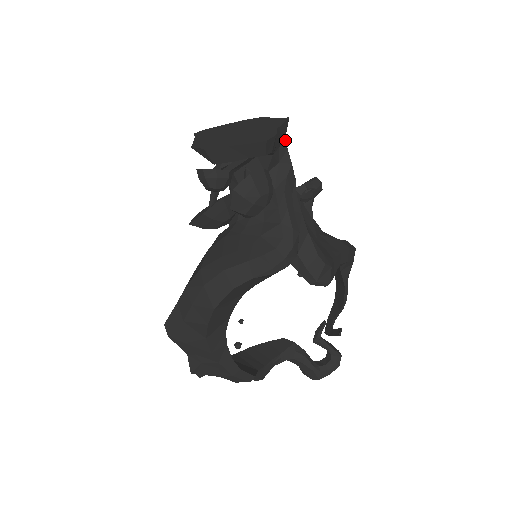
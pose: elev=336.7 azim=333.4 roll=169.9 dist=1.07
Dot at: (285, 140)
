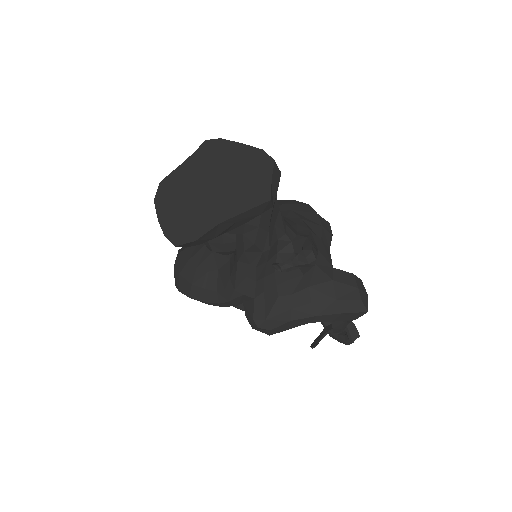
Dot at: (259, 218)
